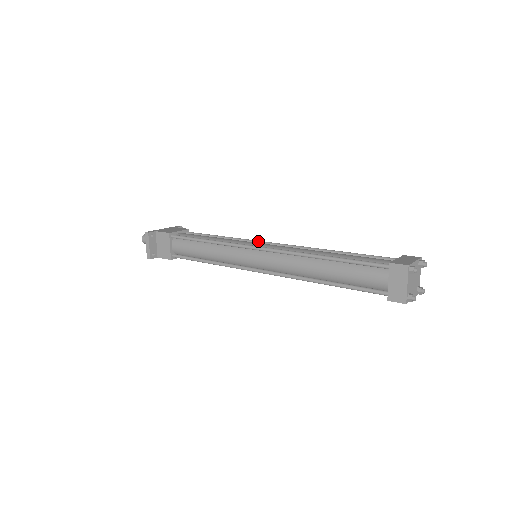
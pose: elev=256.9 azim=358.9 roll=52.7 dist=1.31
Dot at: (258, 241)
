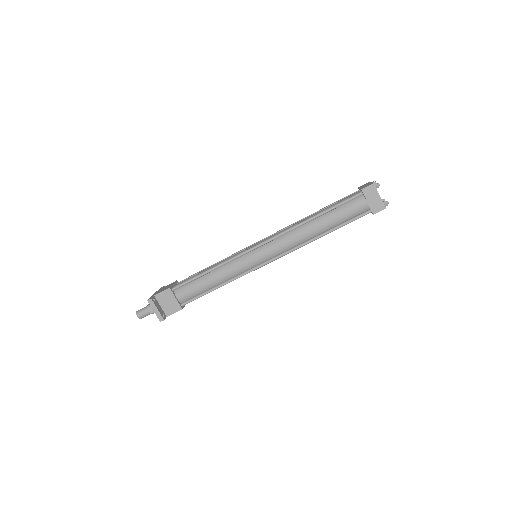
Dot at: (249, 246)
